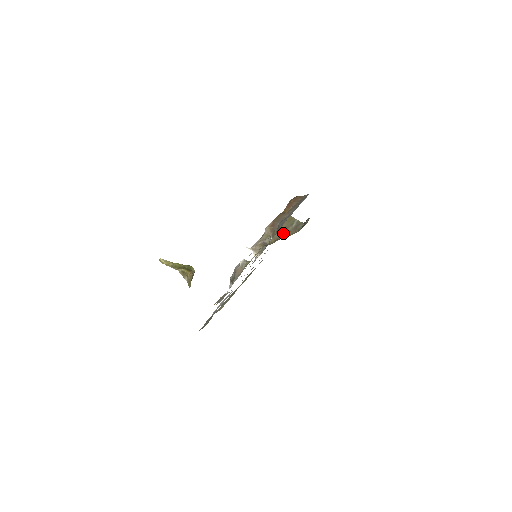
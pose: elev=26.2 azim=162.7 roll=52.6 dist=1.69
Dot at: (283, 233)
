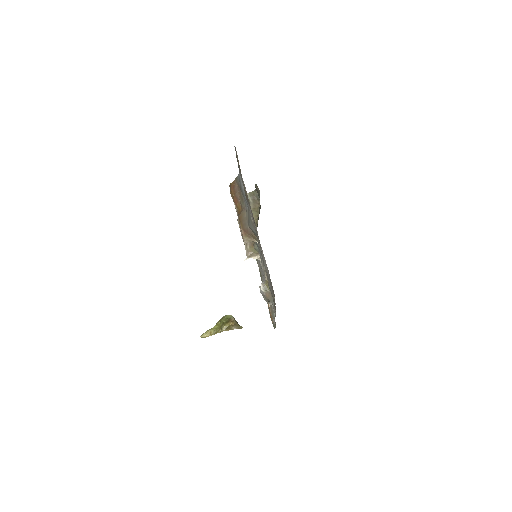
Dot at: occluded
